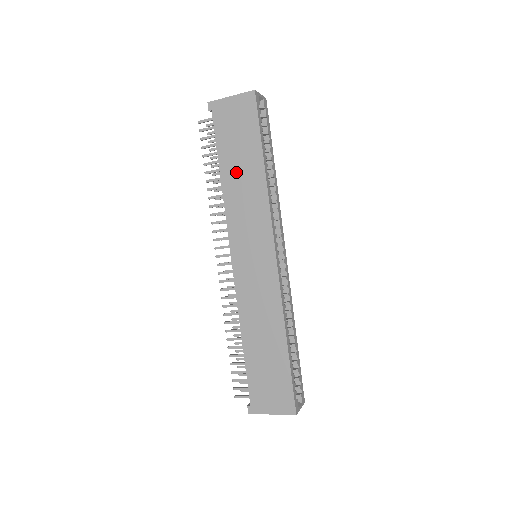
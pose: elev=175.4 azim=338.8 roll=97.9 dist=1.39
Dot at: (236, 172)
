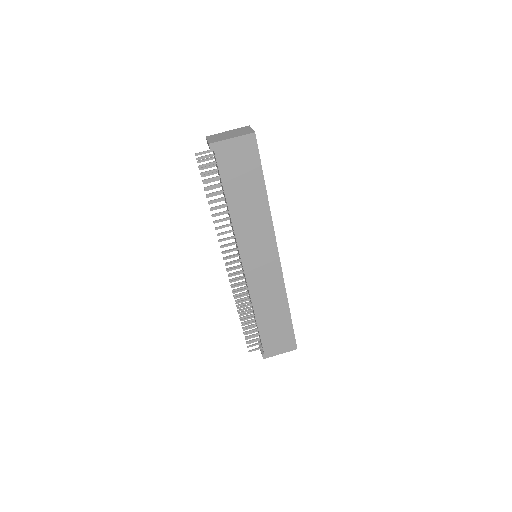
Dot at: (242, 201)
